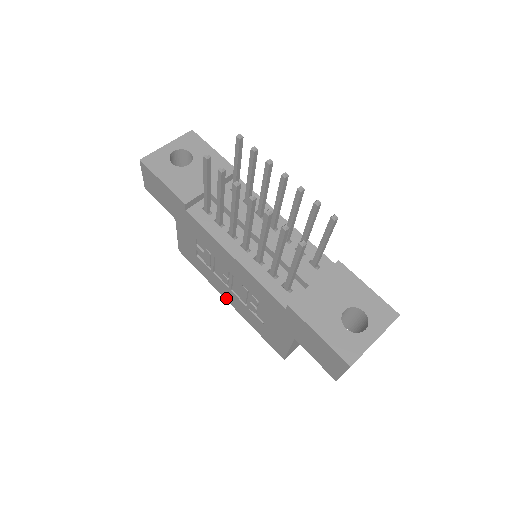
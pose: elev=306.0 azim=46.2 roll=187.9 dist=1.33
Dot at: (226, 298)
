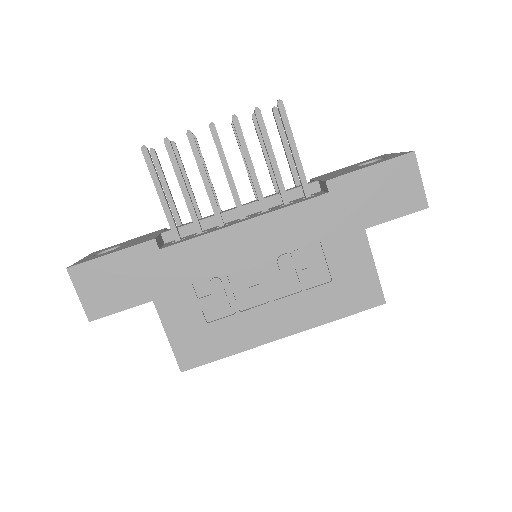
Dot at: (277, 335)
